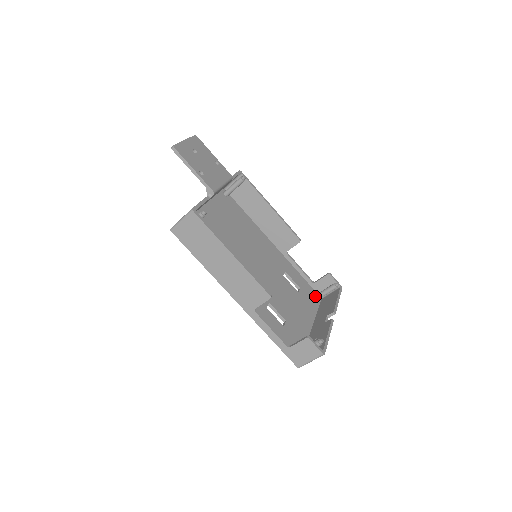
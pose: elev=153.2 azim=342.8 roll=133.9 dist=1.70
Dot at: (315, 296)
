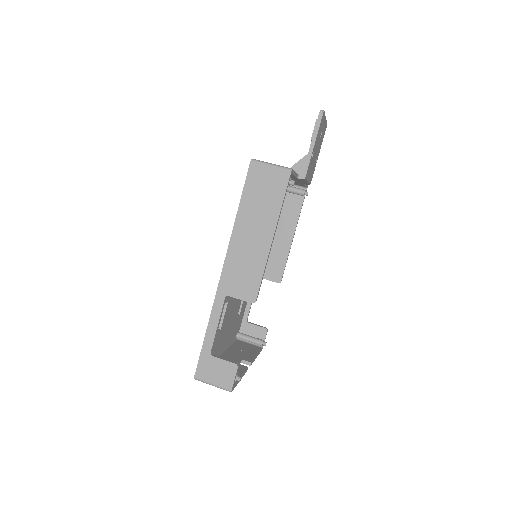
Dot at: (238, 332)
